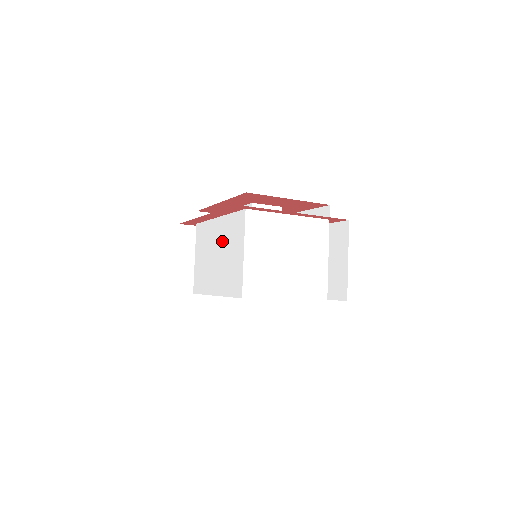
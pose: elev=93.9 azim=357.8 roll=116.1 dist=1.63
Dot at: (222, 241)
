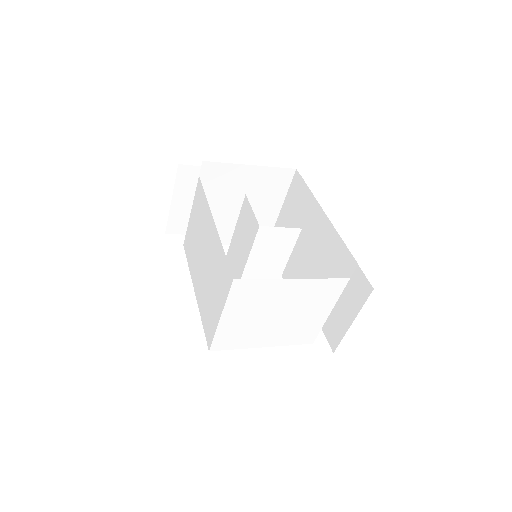
Dot at: (210, 258)
